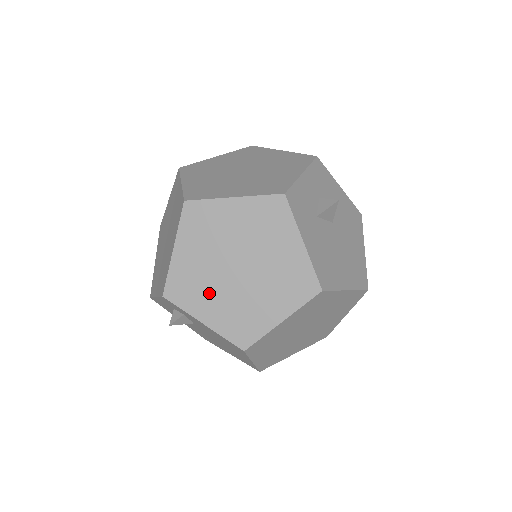
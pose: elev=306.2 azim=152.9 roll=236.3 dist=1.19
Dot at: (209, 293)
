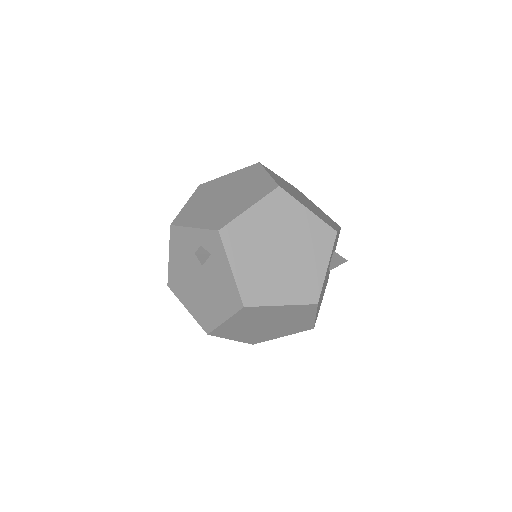
Dot at: (251, 253)
